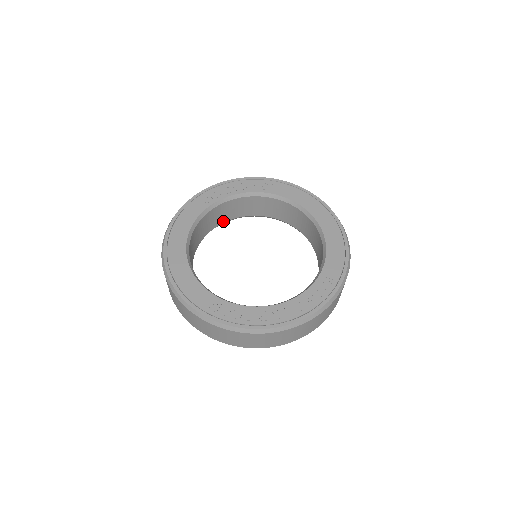
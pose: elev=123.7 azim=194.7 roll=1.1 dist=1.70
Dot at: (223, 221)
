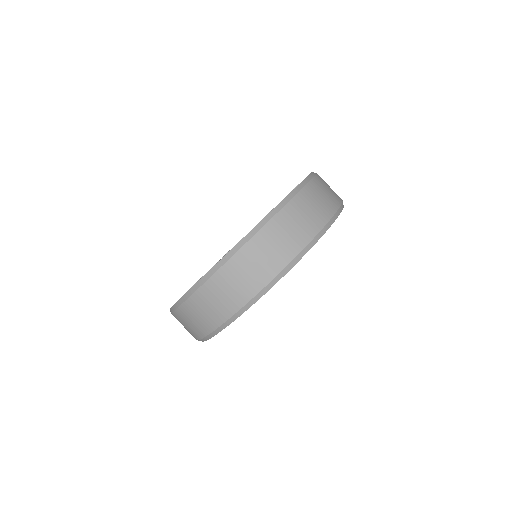
Dot at: occluded
